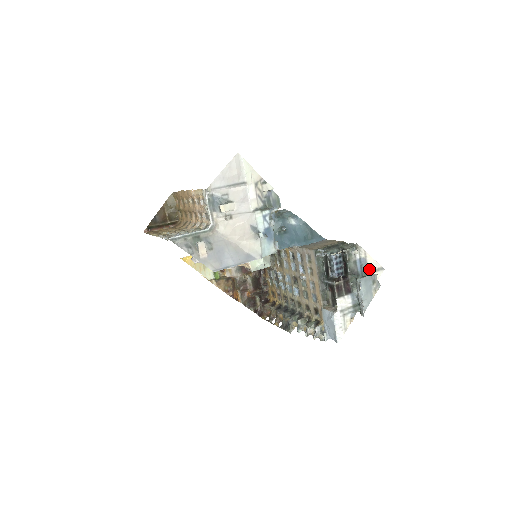
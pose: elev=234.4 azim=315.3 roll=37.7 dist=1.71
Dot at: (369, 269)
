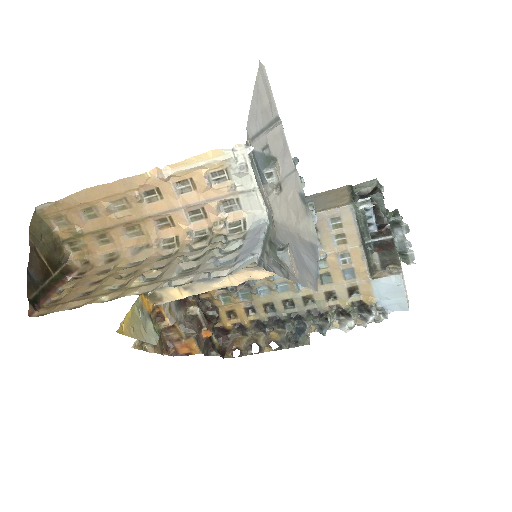
Dot at: occluded
